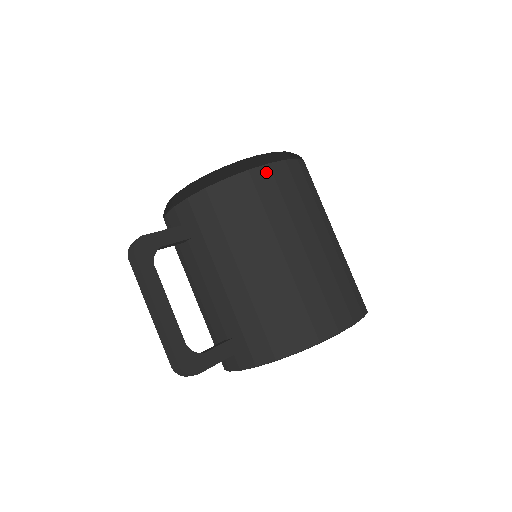
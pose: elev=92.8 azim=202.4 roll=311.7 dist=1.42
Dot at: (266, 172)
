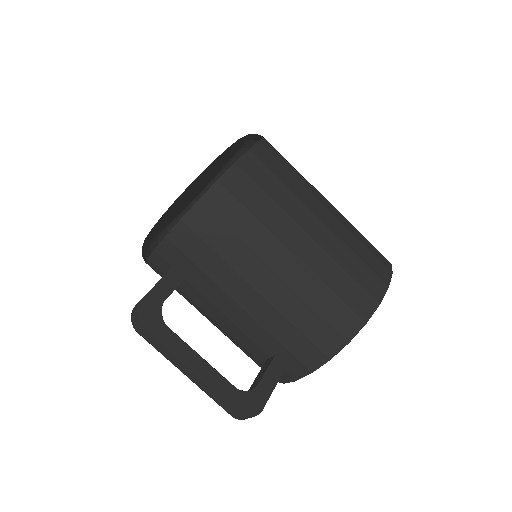
Dot at: (237, 174)
